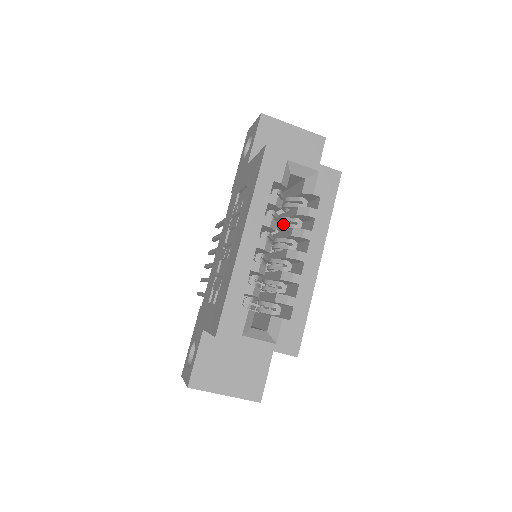
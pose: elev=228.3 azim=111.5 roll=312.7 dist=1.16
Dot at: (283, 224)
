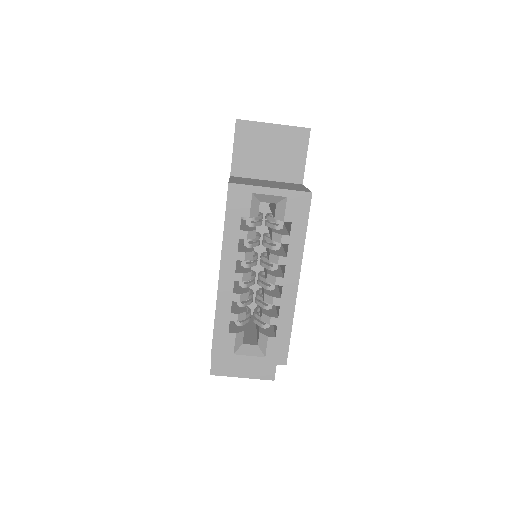
Dot at: (265, 243)
